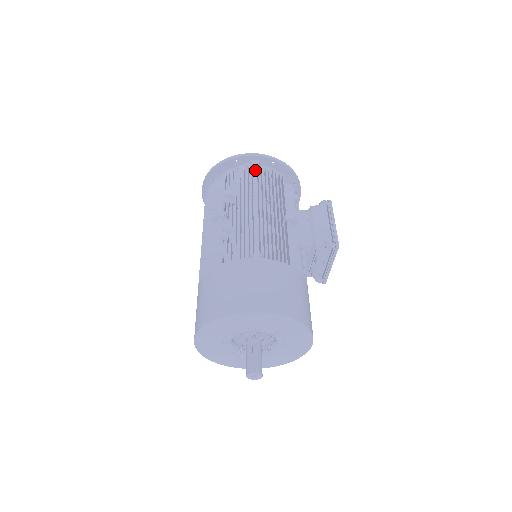
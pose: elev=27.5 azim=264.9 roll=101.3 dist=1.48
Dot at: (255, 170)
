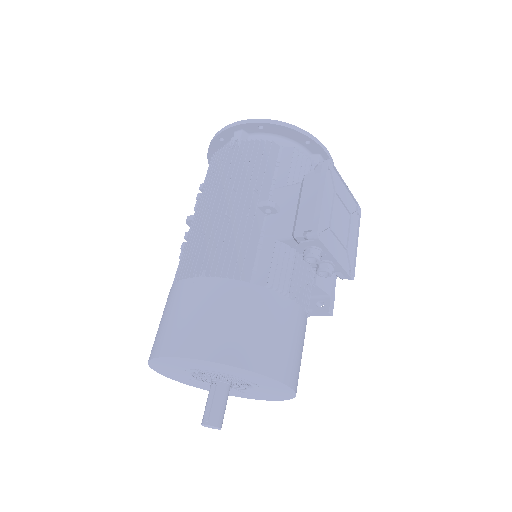
Dot at: occluded
